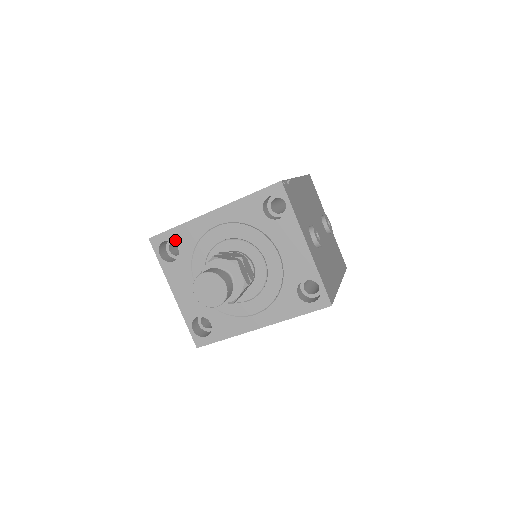
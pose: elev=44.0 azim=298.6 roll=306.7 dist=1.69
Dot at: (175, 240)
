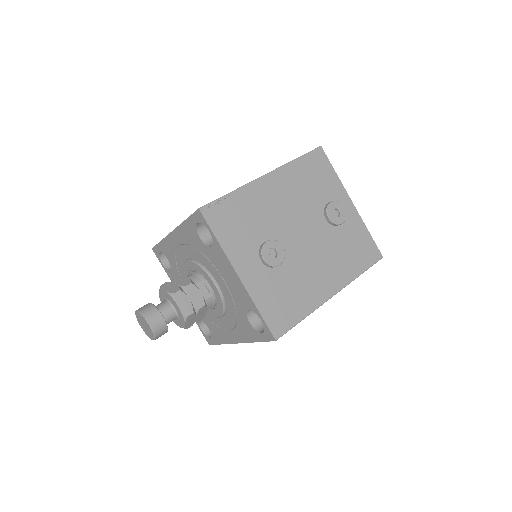
Dot at: (164, 253)
